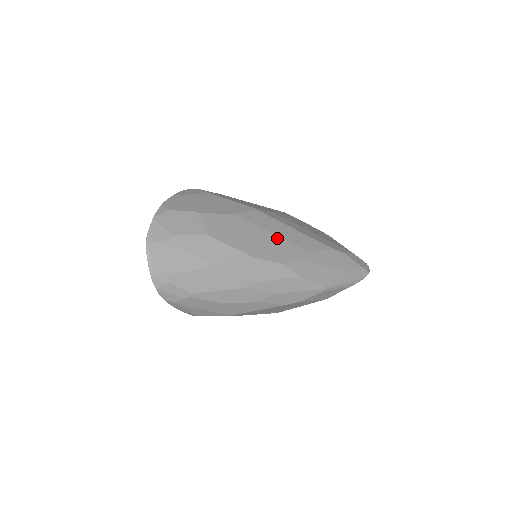
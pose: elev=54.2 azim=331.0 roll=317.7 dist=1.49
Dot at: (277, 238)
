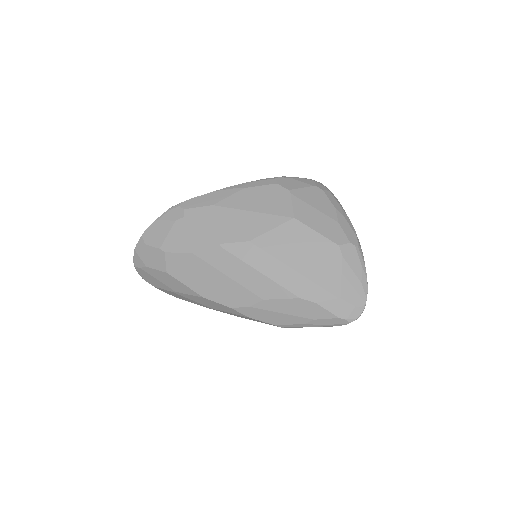
Dot at: (231, 282)
